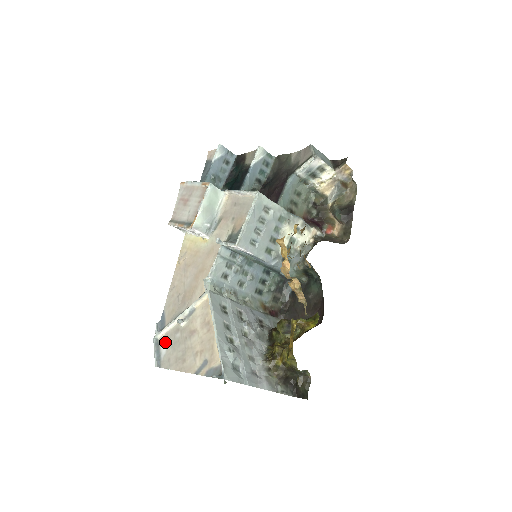
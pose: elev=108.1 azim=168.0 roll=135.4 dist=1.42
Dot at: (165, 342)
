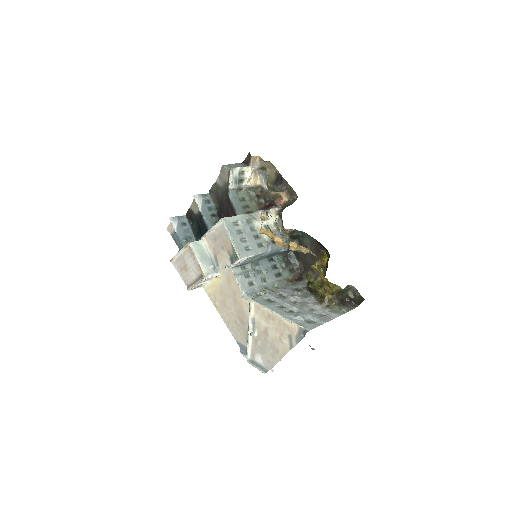
Dot at: (256, 356)
